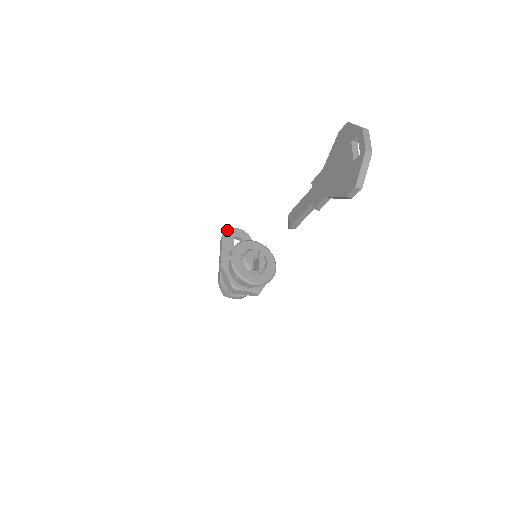
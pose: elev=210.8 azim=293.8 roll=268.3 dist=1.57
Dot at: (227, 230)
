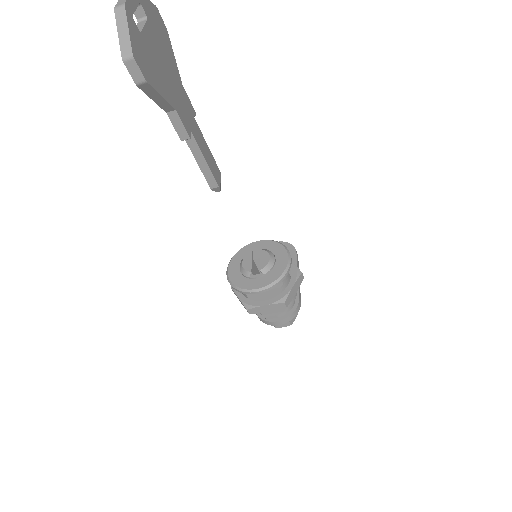
Dot at: occluded
